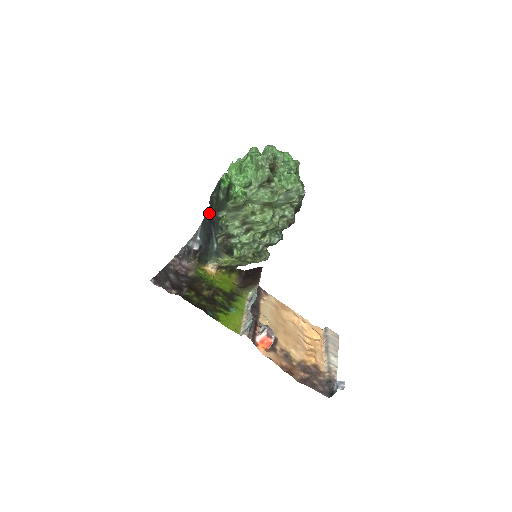
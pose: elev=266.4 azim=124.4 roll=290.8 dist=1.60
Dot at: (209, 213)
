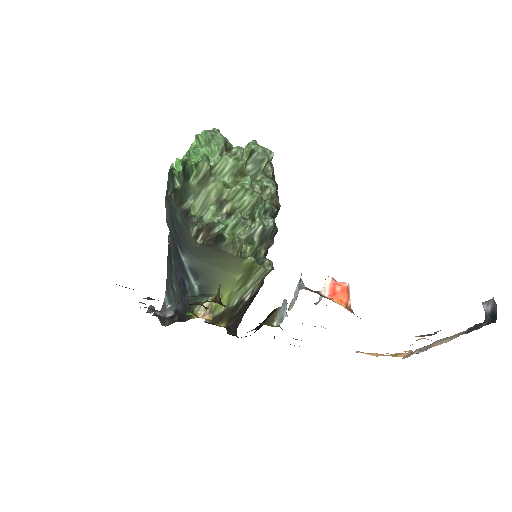
Dot at: (171, 241)
